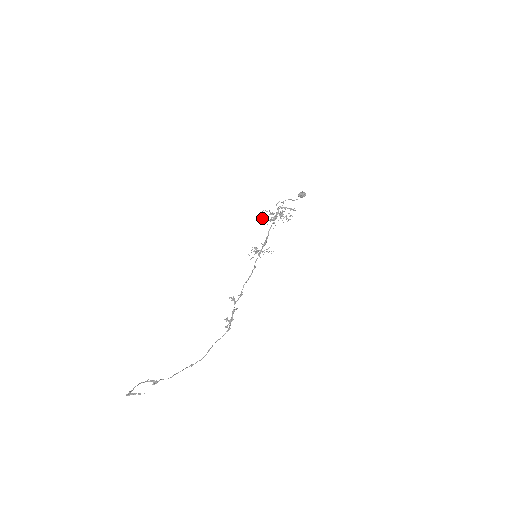
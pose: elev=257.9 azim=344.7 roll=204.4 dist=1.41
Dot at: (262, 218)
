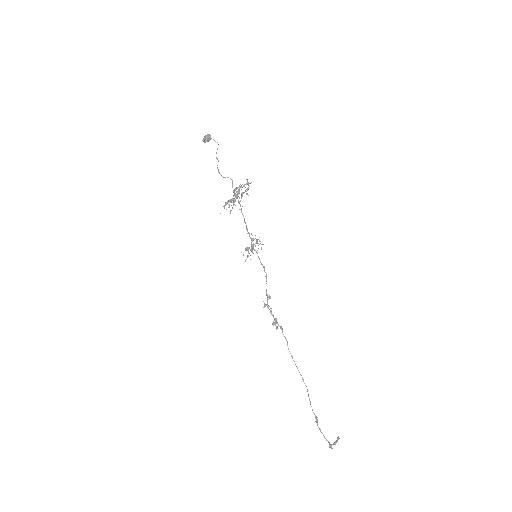
Dot at: (230, 213)
